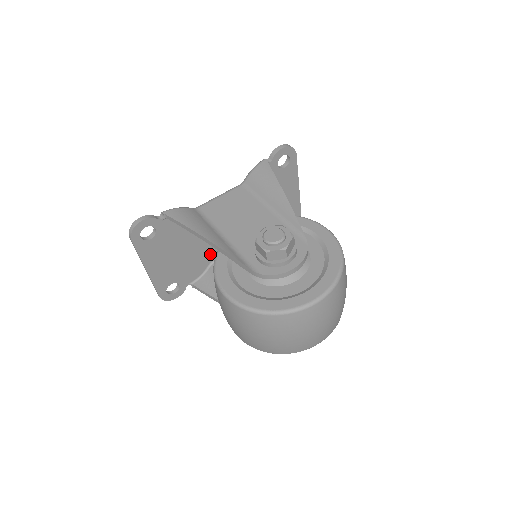
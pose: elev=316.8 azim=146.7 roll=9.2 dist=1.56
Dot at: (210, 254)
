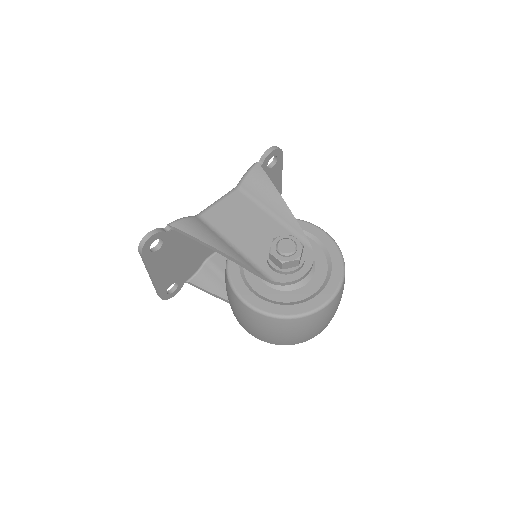
Dot at: (205, 253)
